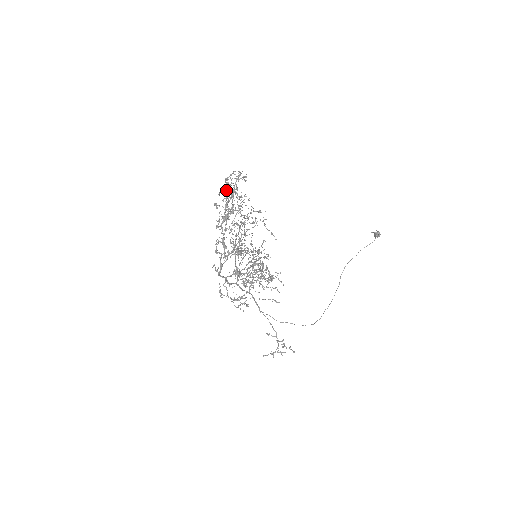
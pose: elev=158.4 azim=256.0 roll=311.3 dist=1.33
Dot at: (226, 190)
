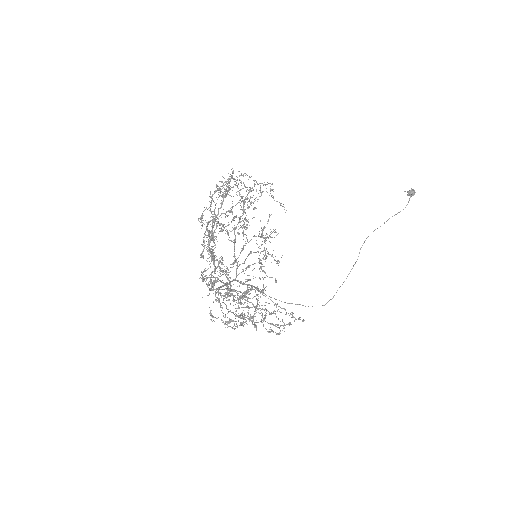
Dot at: occluded
